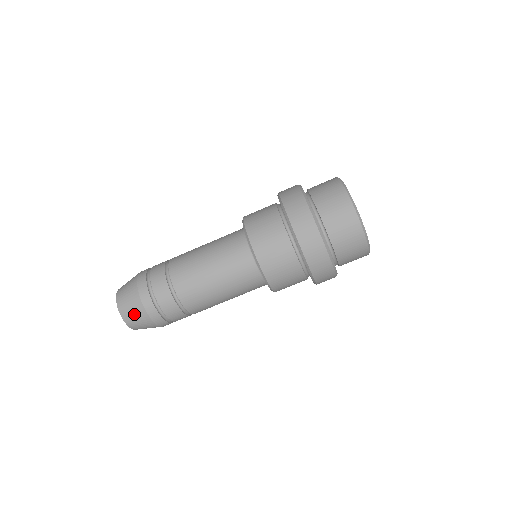
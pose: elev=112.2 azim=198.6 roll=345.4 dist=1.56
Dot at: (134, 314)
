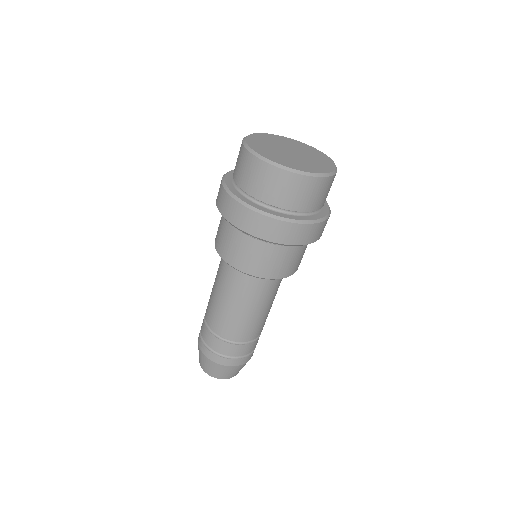
Dot at: (213, 369)
